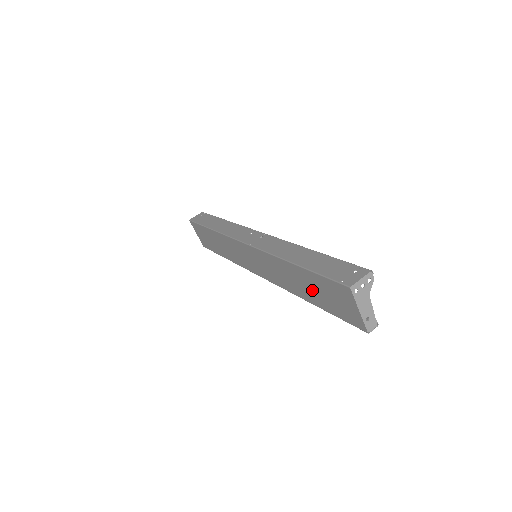
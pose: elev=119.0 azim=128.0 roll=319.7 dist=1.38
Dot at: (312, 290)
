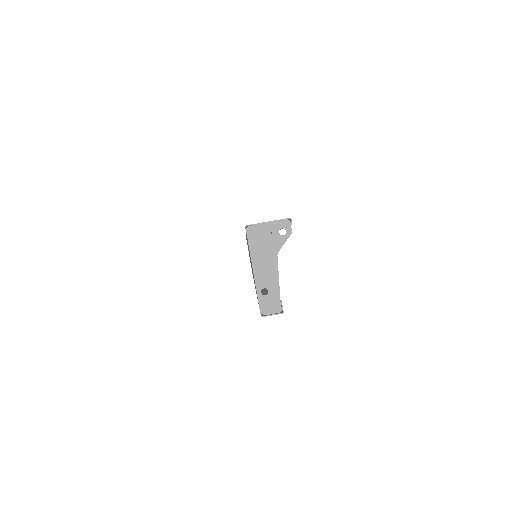
Dot at: occluded
